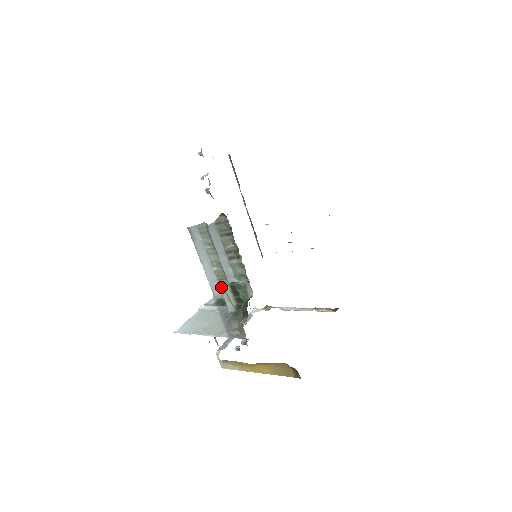
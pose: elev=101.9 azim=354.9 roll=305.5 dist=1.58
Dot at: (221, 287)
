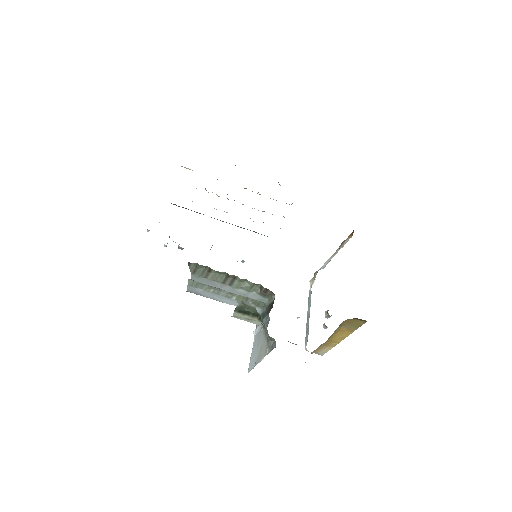
Dot at: (235, 317)
